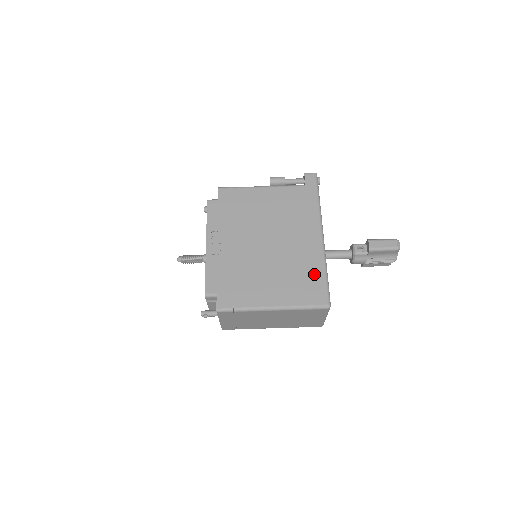
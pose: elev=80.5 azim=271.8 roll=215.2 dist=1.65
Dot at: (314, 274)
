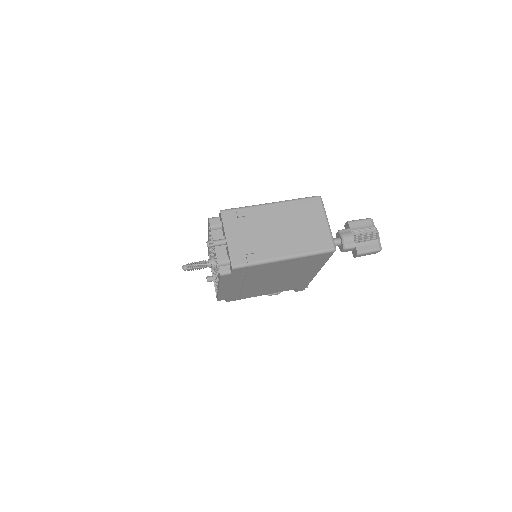
Dot at: occluded
